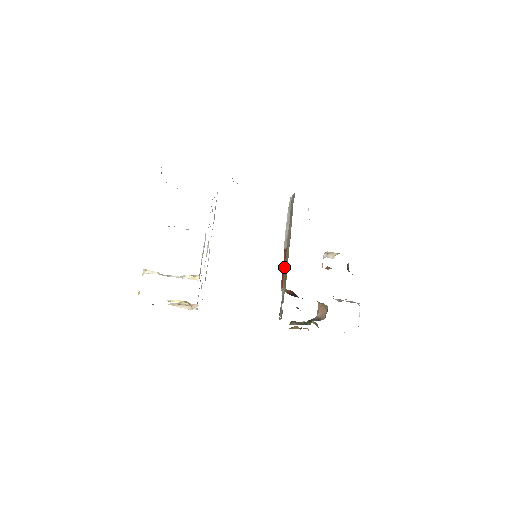
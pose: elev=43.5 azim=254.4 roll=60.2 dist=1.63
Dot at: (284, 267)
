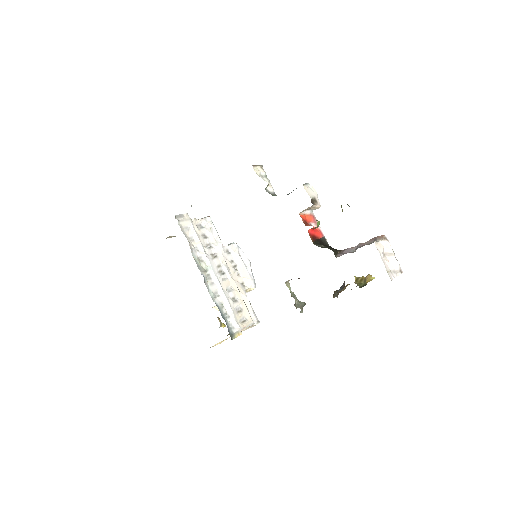
Dot at: occluded
